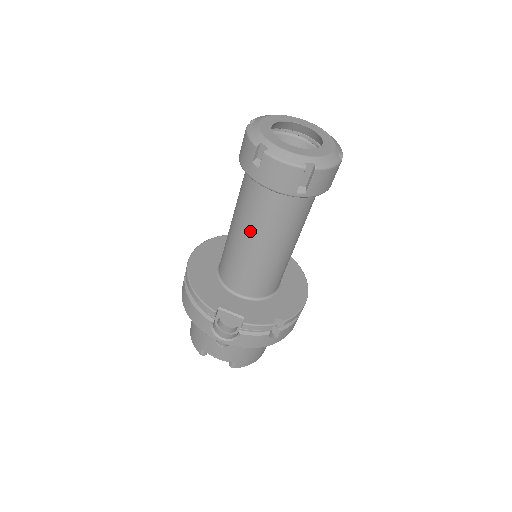
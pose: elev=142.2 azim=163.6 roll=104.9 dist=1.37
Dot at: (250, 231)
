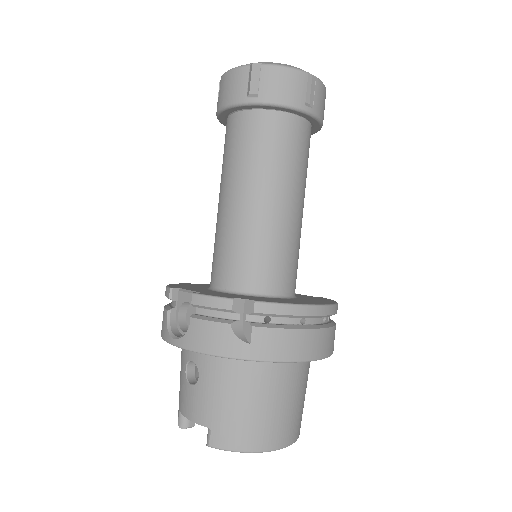
Dot at: (223, 183)
